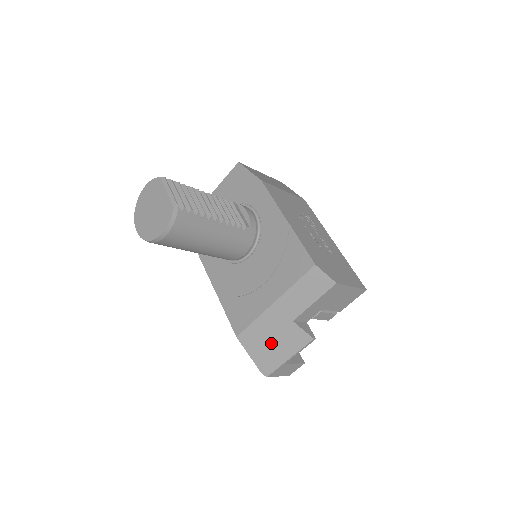
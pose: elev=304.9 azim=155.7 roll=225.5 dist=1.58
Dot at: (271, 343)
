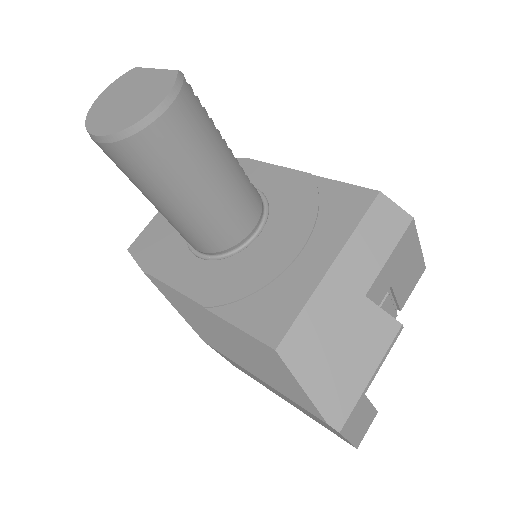
Dot at: (337, 350)
